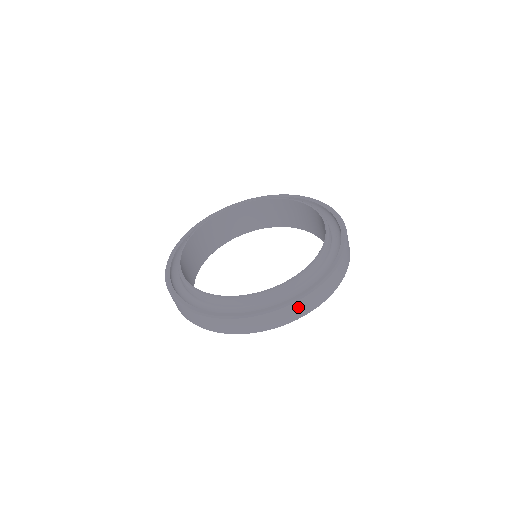
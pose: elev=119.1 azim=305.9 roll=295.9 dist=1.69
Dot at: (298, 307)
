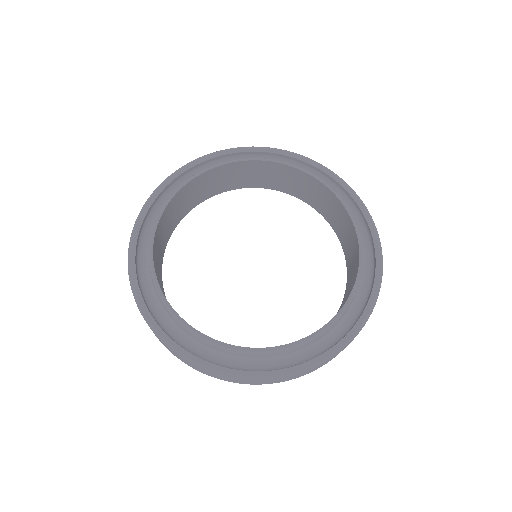
Dot at: (183, 359)
